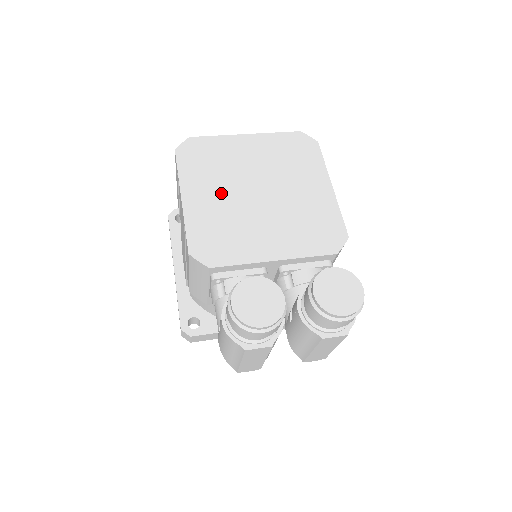
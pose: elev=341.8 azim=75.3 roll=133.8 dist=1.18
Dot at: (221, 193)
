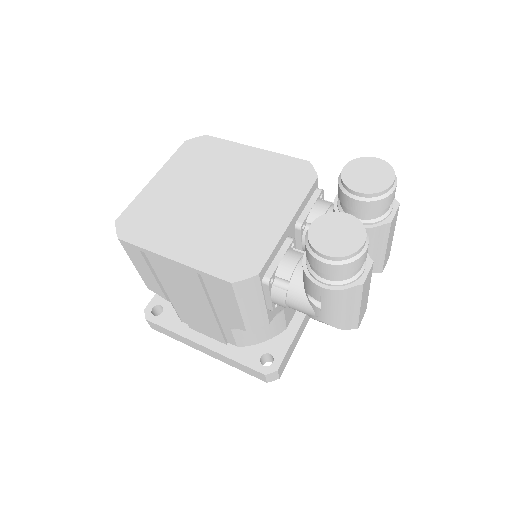
Dot at: (193, 226)
